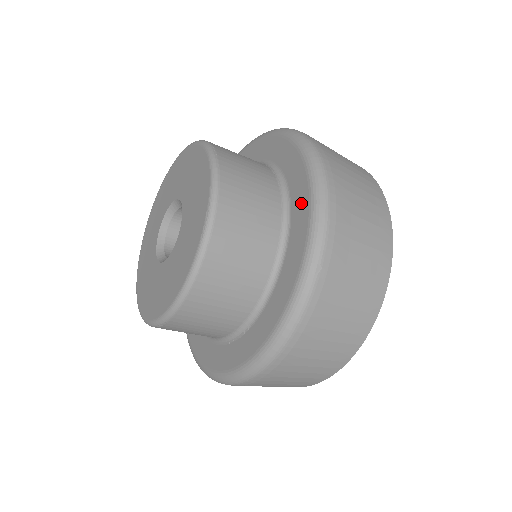
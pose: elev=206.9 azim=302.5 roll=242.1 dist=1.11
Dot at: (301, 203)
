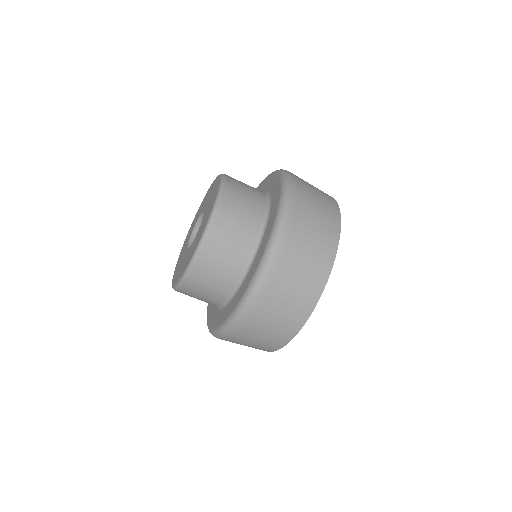
Dot at: (271, 181)
